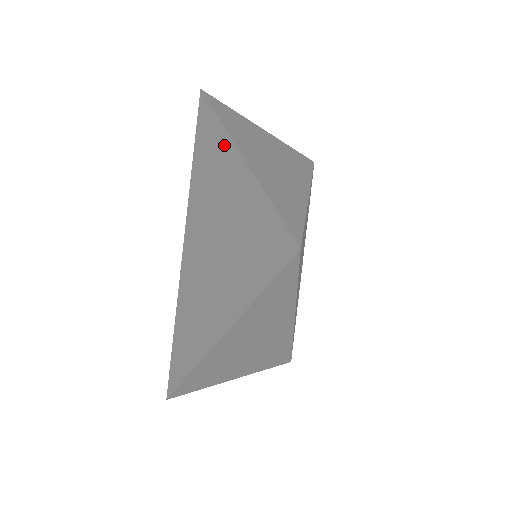
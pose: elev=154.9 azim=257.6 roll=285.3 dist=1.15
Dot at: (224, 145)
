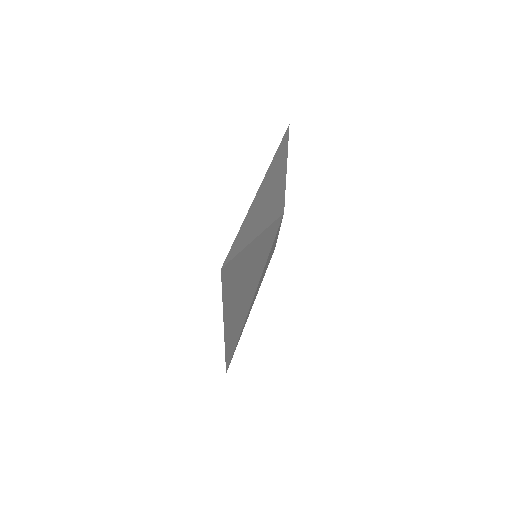
Dot at: (237, 262)
